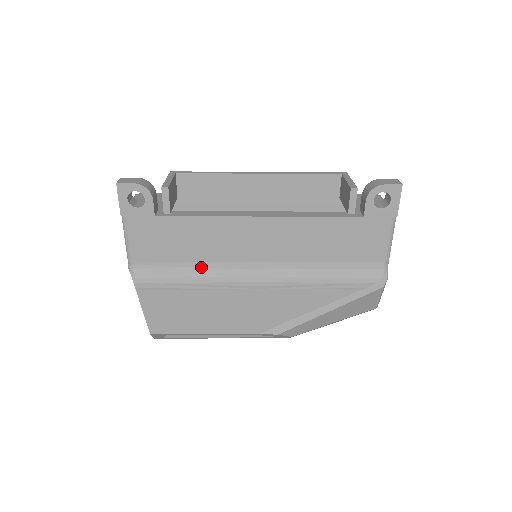
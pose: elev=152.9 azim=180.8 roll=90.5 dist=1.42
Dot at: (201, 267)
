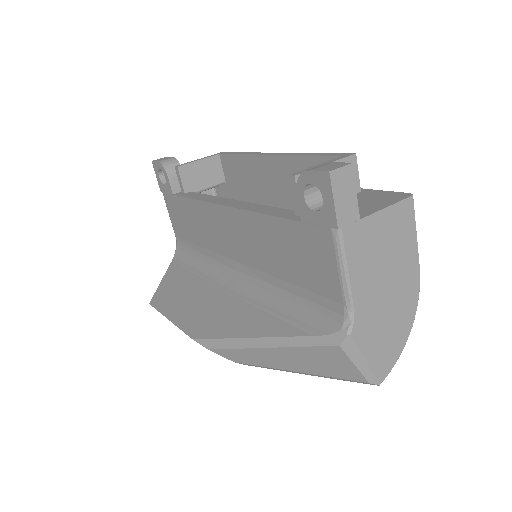
Dot at: (206, 254)
